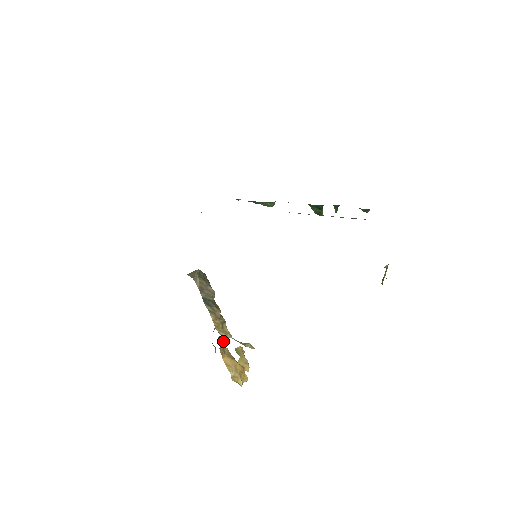
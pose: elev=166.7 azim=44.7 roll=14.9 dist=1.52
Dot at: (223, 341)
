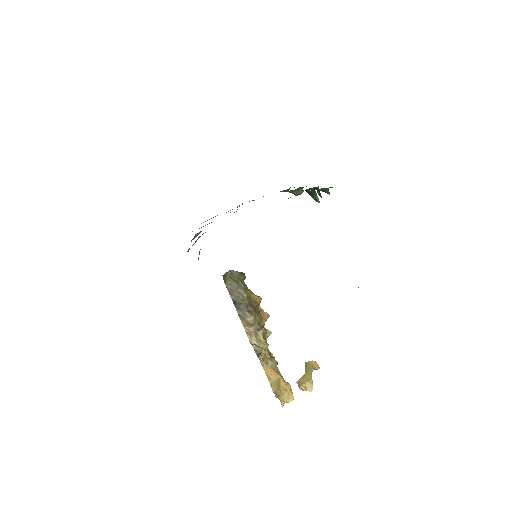
Dot at: (259, 350)
